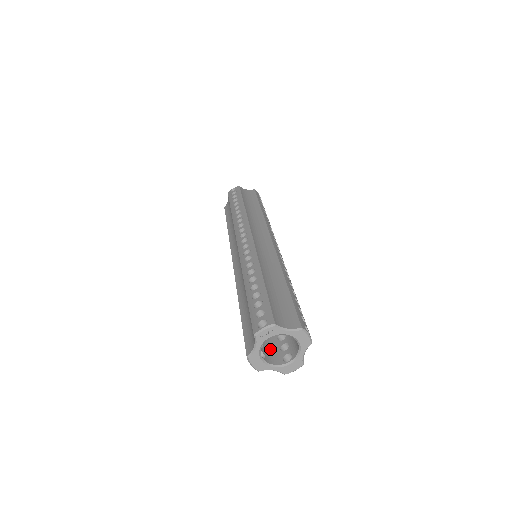
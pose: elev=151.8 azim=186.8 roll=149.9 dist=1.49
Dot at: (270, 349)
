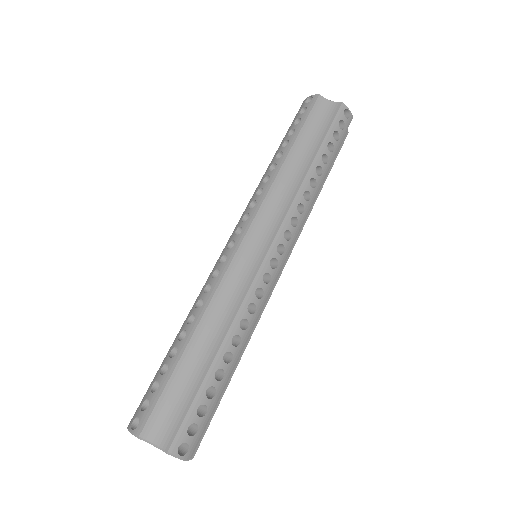
Dot at: occluded
